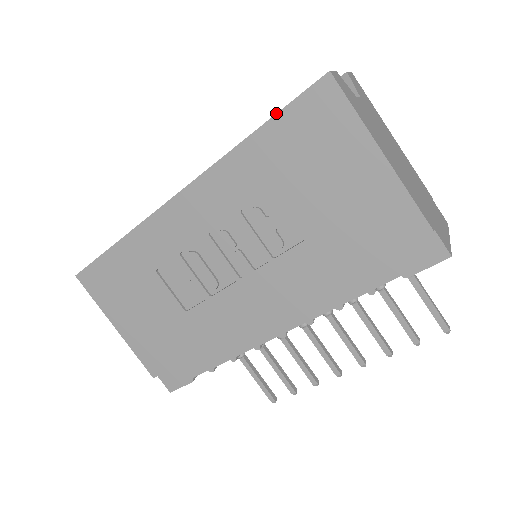
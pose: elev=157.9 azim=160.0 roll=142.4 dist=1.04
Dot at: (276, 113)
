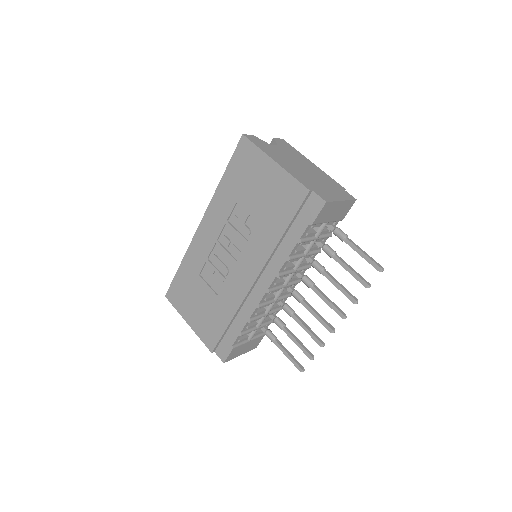
Dot at: (228, 163)
